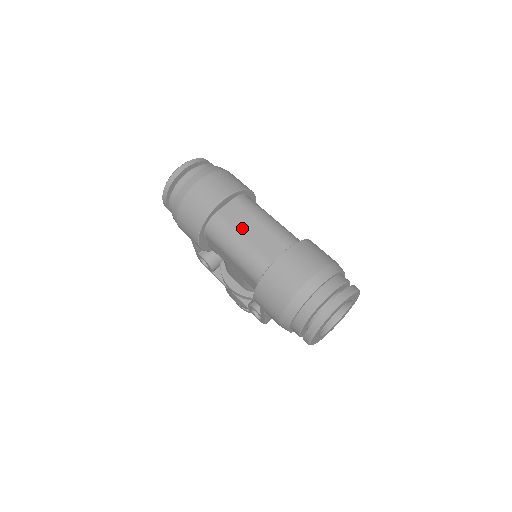
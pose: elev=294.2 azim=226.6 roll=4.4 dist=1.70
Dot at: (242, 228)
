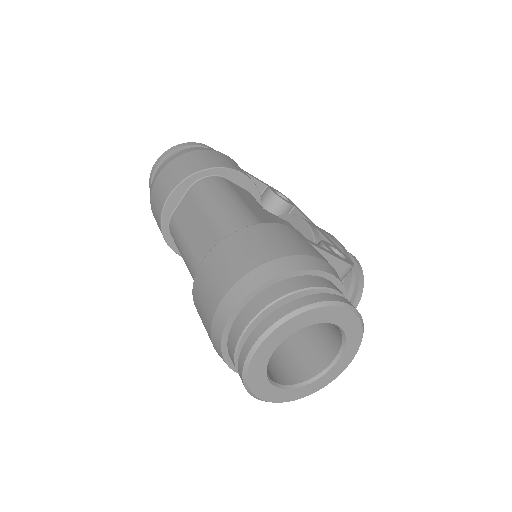
Dot at: (188, 229)
